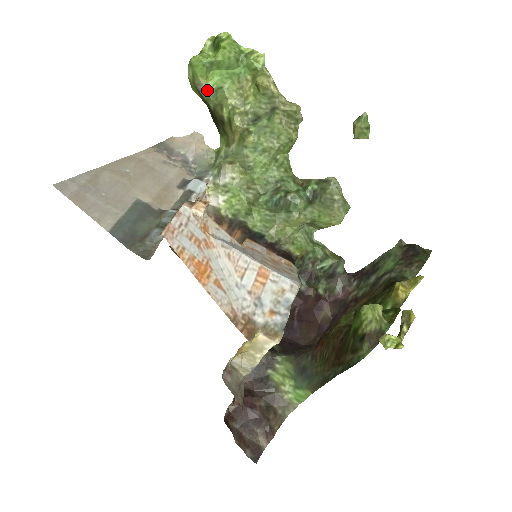
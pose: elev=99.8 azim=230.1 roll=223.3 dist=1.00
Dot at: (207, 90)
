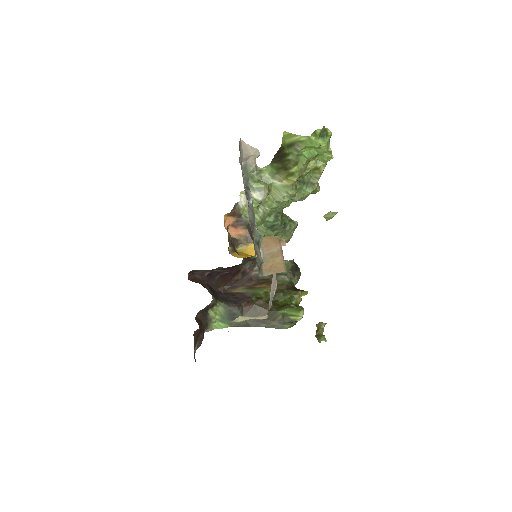
Dot at: (299, 152)
